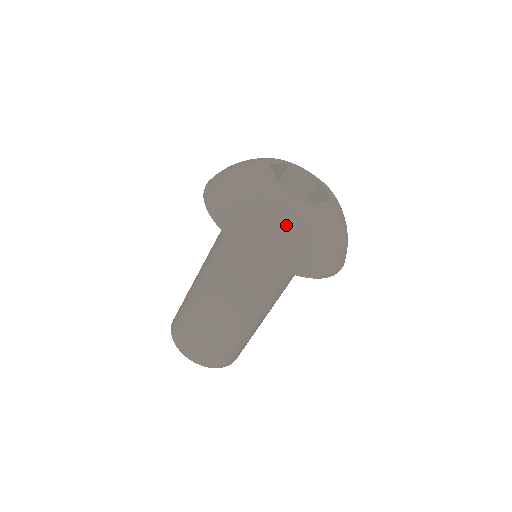
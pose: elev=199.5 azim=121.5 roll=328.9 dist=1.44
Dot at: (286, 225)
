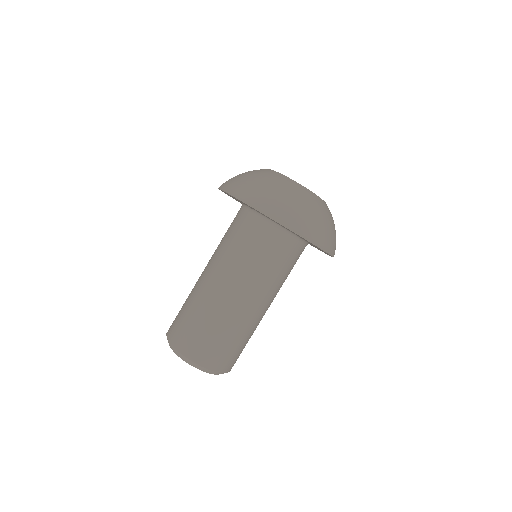
Dot at: (325, 217)
